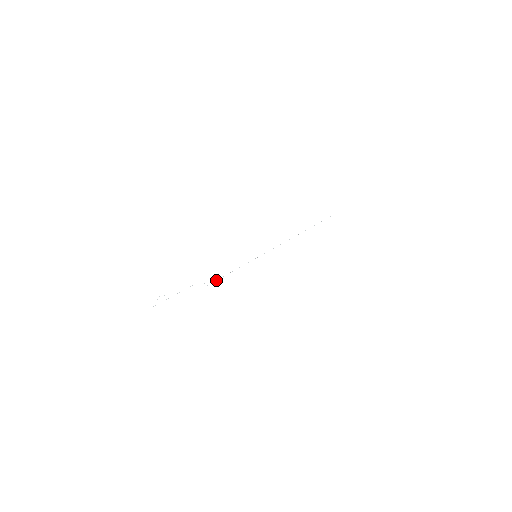
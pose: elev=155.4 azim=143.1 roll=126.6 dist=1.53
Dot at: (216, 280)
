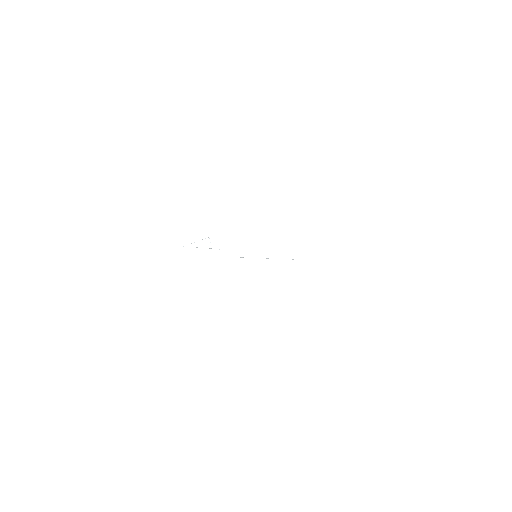
Dot at: occluded
